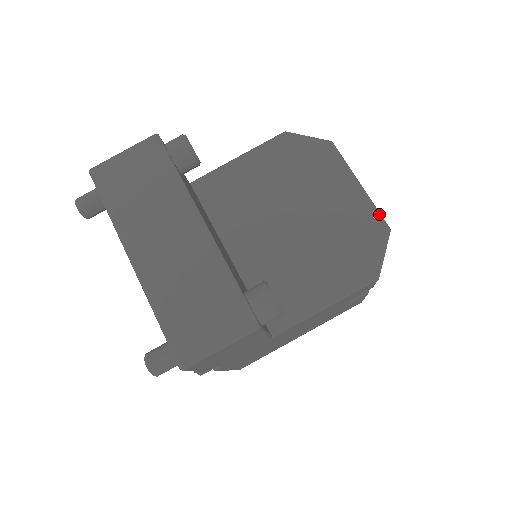
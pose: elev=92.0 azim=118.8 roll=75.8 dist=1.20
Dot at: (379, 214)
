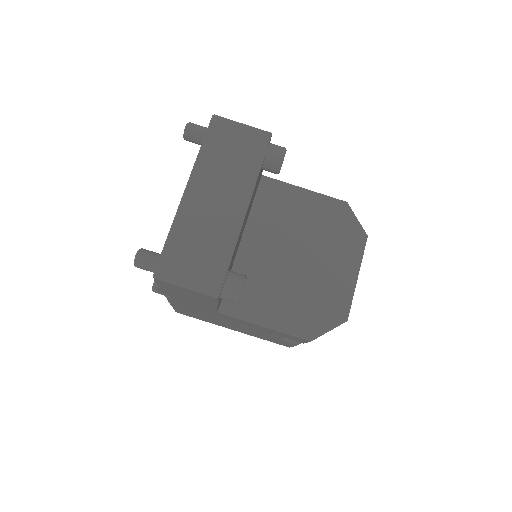
Dot at: (350, 305)
